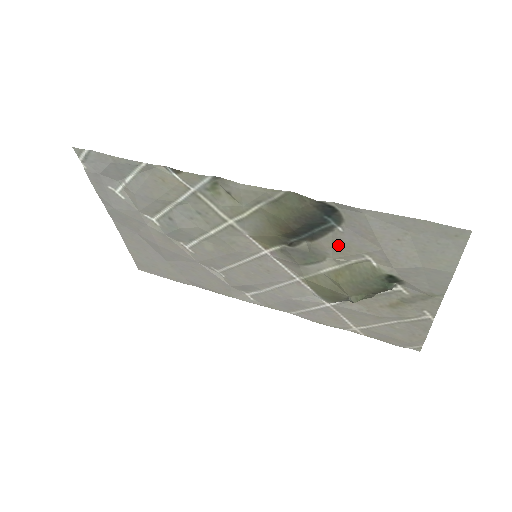
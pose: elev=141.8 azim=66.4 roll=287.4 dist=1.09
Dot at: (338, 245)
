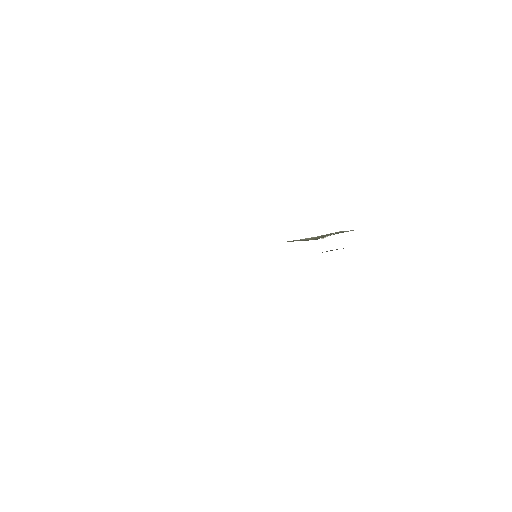
Dot at: occluded
